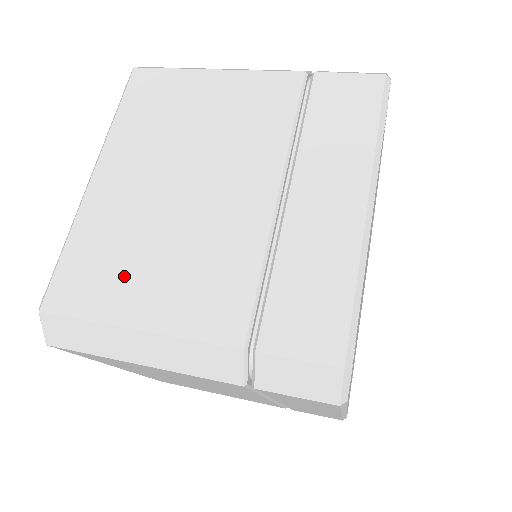
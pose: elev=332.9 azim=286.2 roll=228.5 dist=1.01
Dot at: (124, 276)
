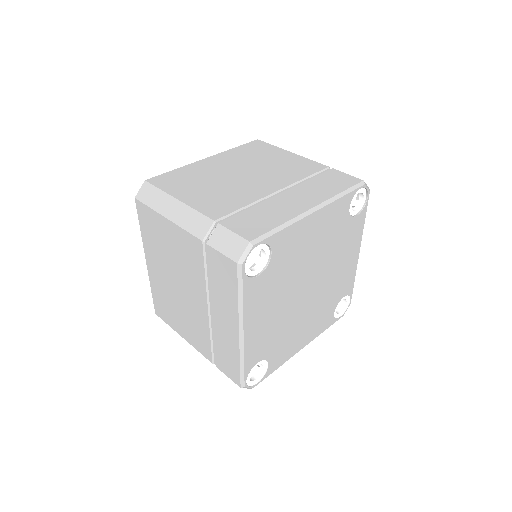
Dot at: (189, 185)
